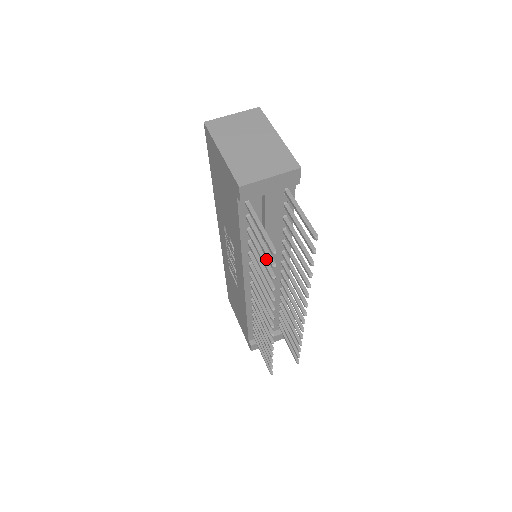
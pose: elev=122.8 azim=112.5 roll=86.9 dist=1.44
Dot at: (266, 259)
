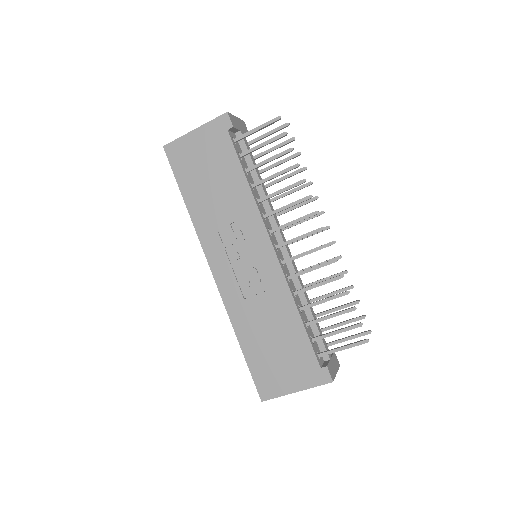
Dot at: (275, 155)
